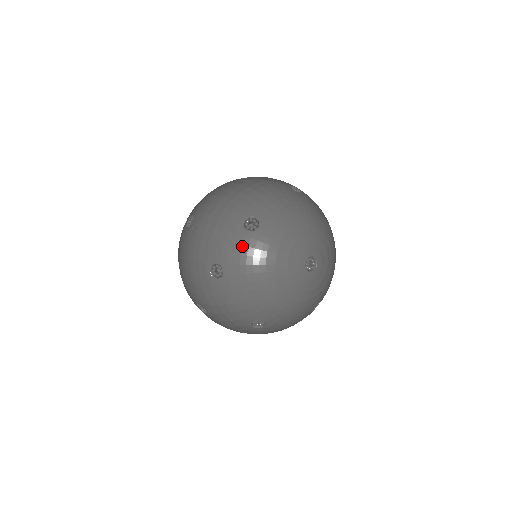
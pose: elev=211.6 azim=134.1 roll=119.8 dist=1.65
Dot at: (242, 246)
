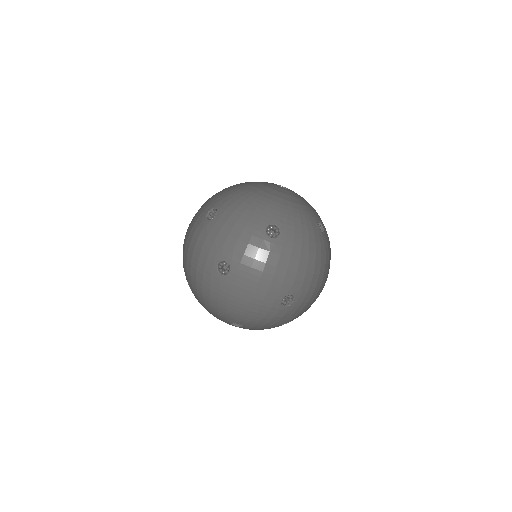
Dot at: (221, 193)
